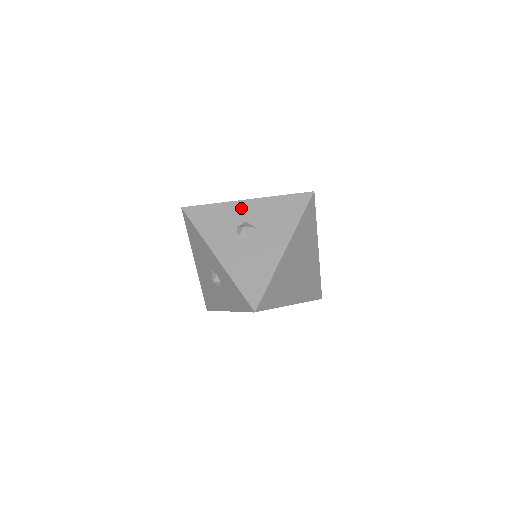
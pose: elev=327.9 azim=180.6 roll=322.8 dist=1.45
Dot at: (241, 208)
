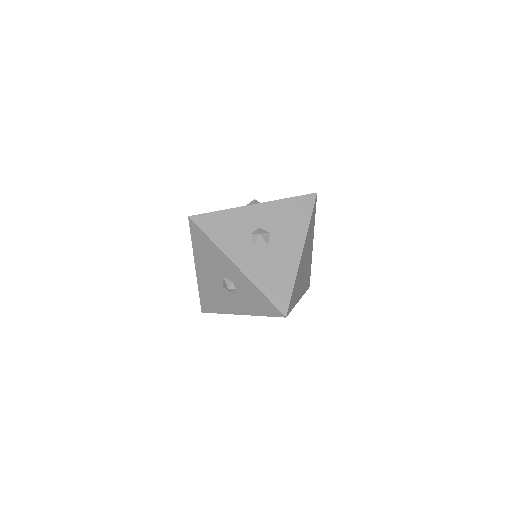
Dot at: (251, 213)
